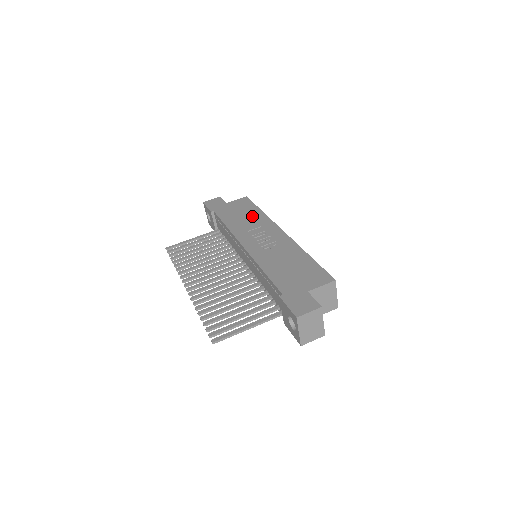
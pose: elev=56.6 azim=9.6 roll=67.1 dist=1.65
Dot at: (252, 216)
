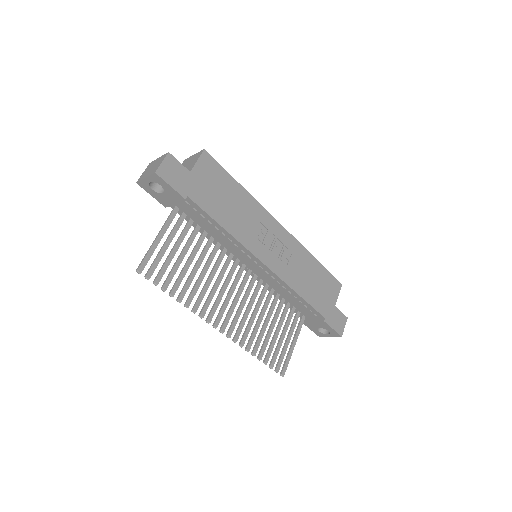
Dot at: (240, 202)
